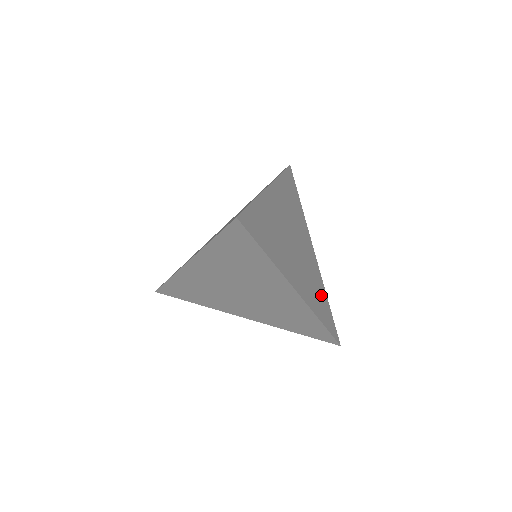
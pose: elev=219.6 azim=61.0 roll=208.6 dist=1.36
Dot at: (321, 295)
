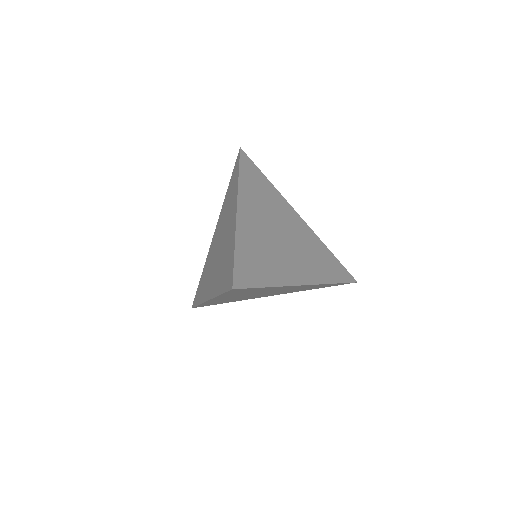
Dot at: (323, 255)
